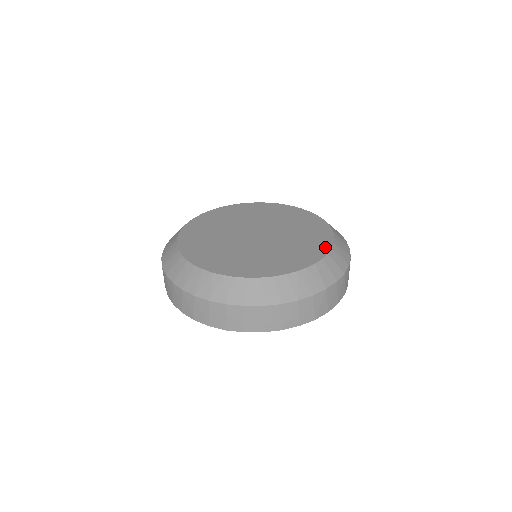
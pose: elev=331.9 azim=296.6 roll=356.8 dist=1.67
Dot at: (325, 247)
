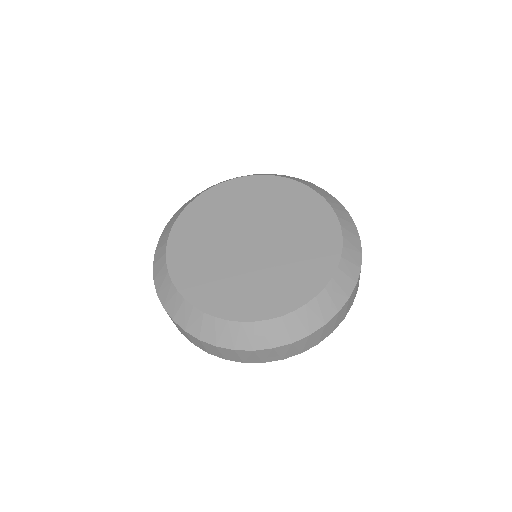
Dot at: (290, 305)
